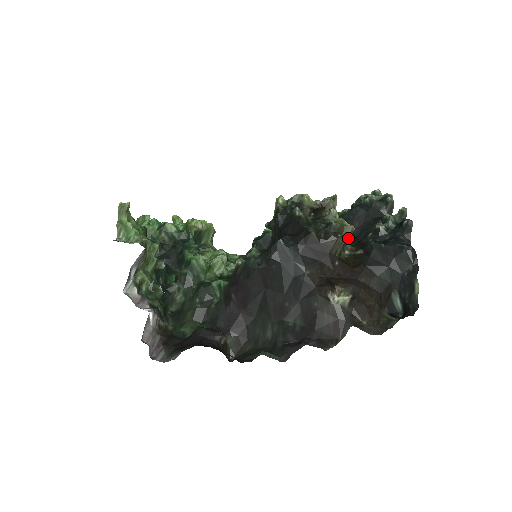
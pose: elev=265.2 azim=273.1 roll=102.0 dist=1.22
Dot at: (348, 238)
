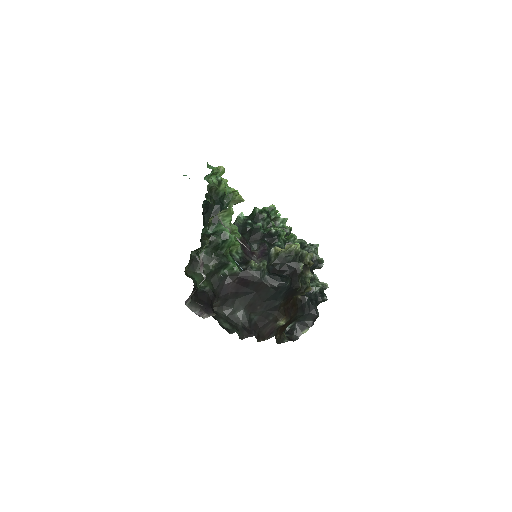
Dot at: occluded
